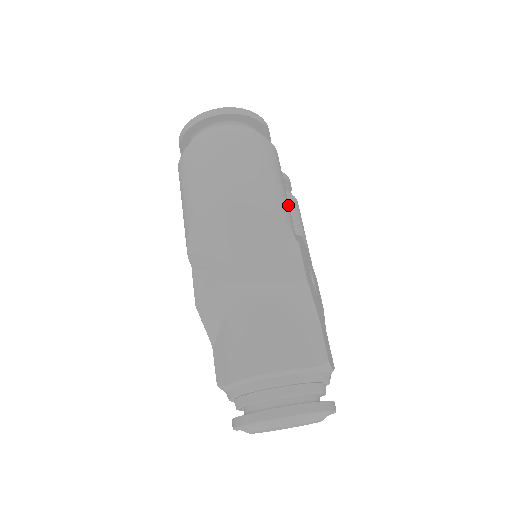
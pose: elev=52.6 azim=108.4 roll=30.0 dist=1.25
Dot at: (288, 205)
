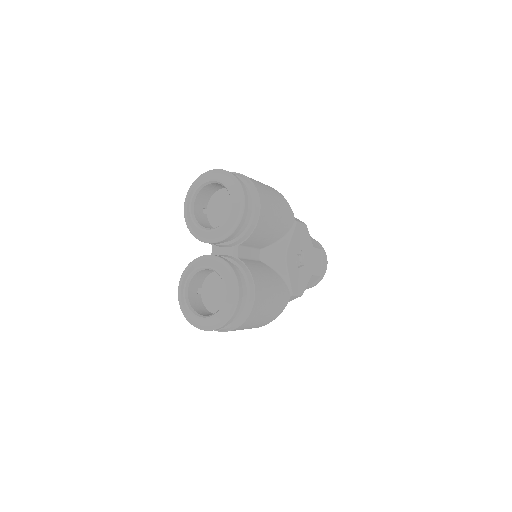
Dot at: (279, 297)
